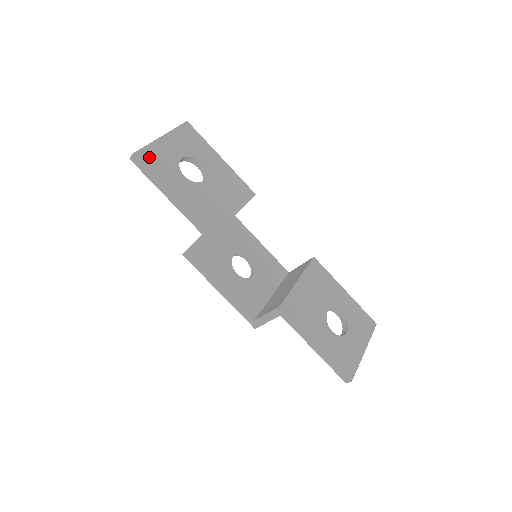
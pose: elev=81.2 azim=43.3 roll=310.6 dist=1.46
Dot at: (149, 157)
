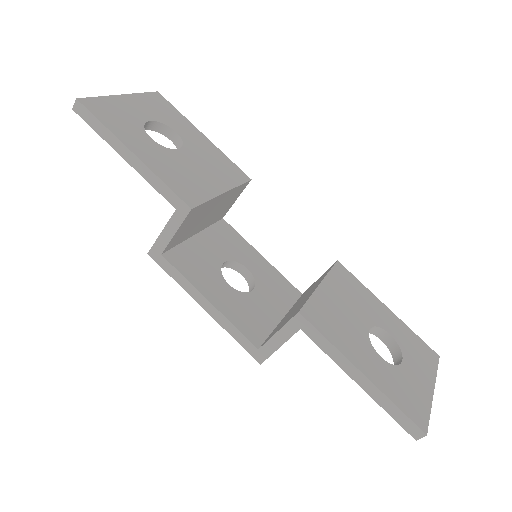
Dot at: (100, 108)
